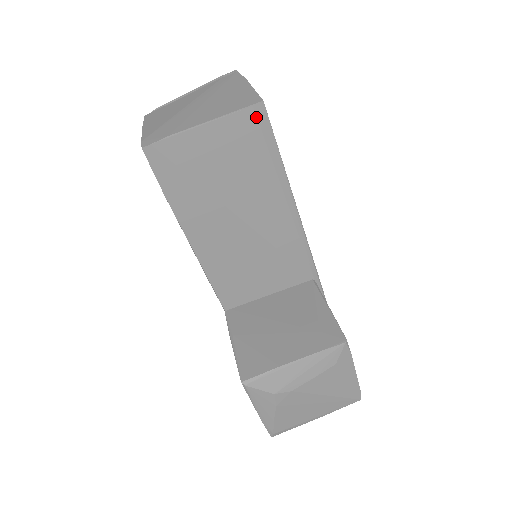
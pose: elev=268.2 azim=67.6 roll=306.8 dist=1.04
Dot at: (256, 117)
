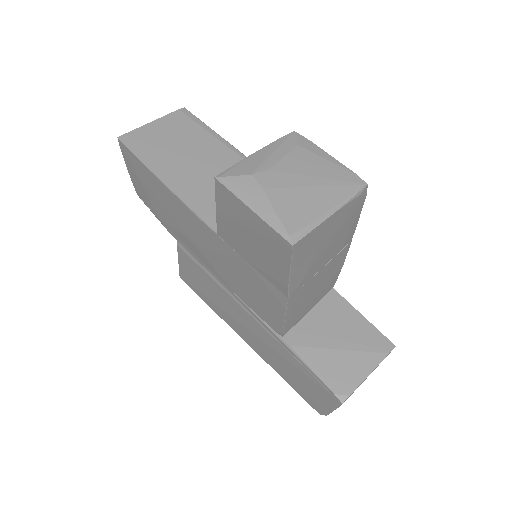
Dot at: (183, 113)
